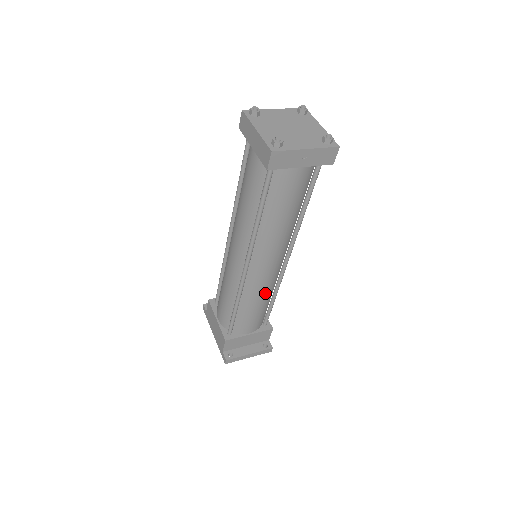
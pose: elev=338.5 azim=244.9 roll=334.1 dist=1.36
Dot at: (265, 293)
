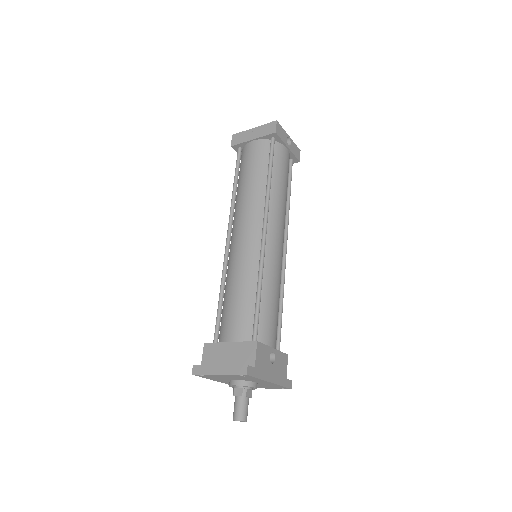
Dot at: (243, 272)
